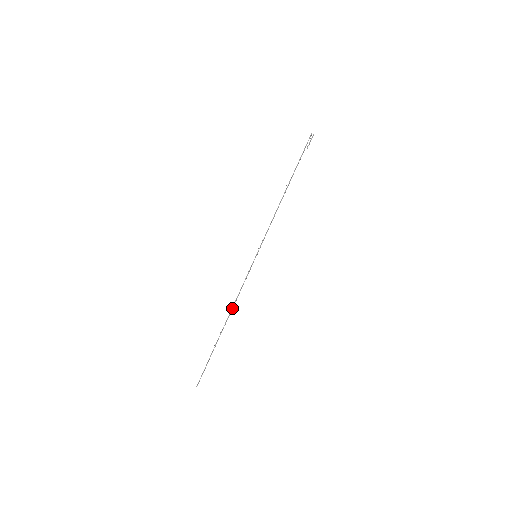
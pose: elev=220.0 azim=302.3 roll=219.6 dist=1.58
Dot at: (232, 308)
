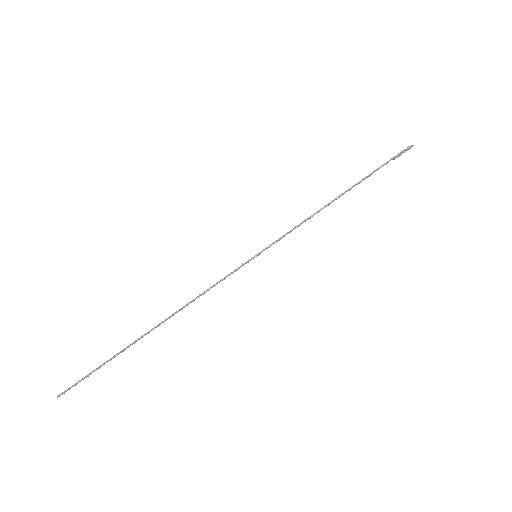
Dot at: (182, 308)
